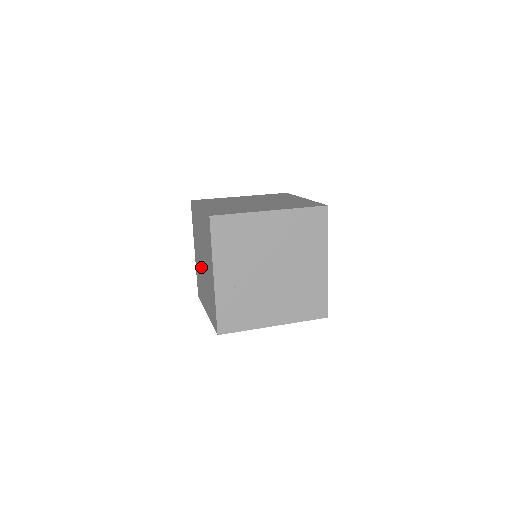
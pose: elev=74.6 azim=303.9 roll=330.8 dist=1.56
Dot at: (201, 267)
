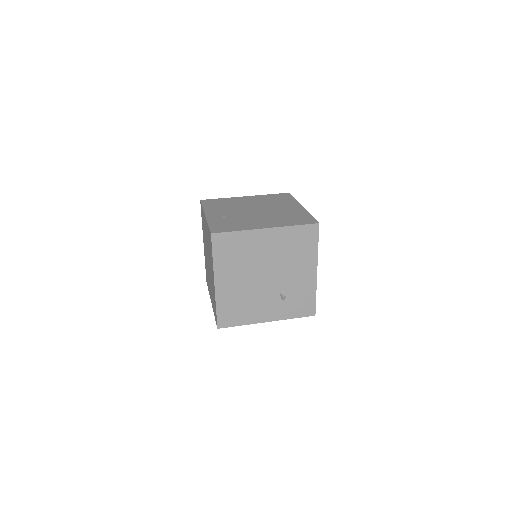
Dot at: occluded
